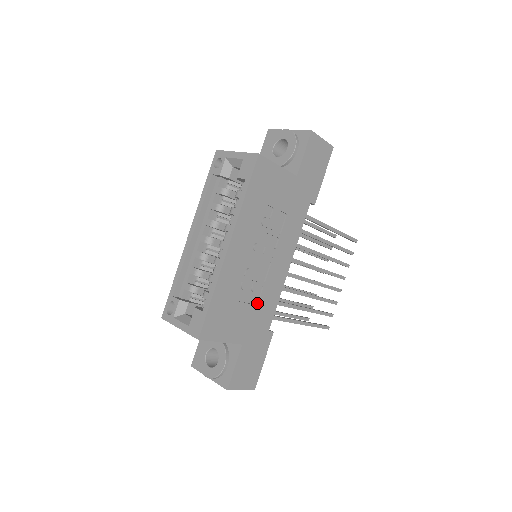
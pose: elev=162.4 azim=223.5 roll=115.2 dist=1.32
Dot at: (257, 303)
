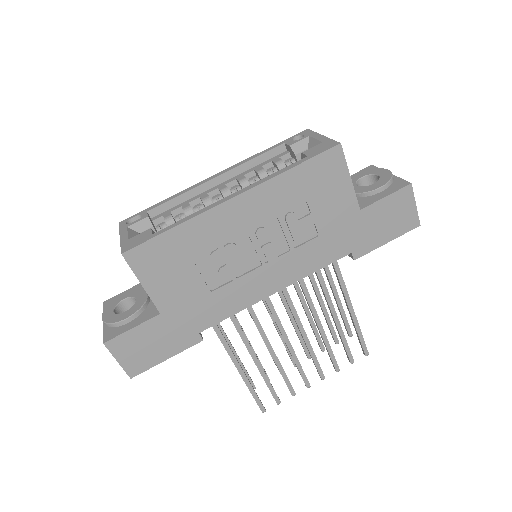
Dot at: (213, 290)
